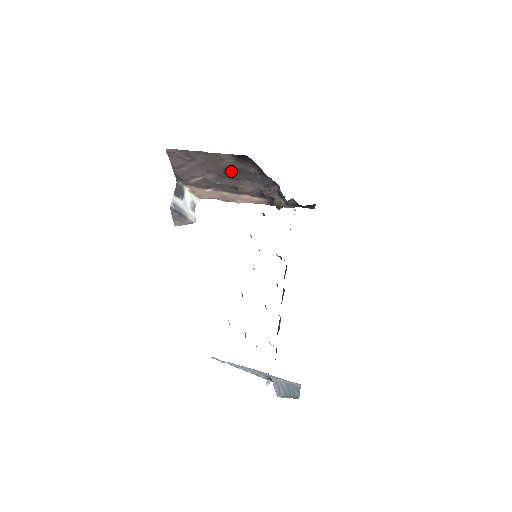
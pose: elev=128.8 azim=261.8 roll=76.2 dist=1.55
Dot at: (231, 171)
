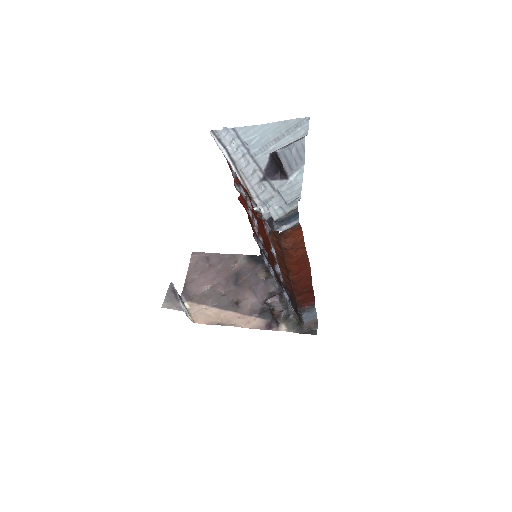
Dot at: (240, 277)
